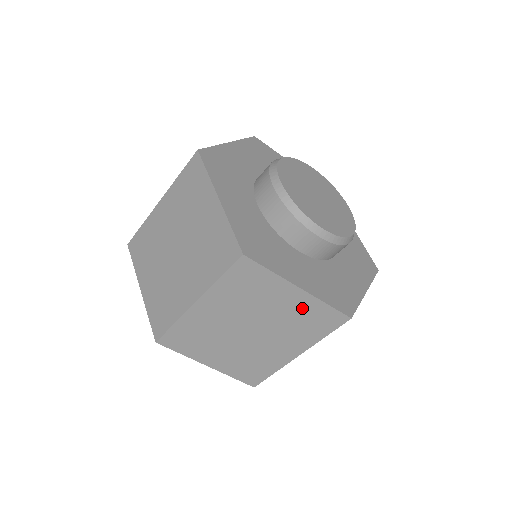
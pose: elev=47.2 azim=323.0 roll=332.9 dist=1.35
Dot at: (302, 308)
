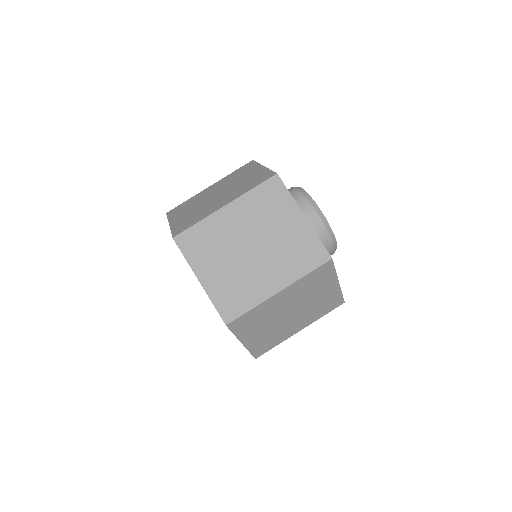
Dot at: (256, 175)
